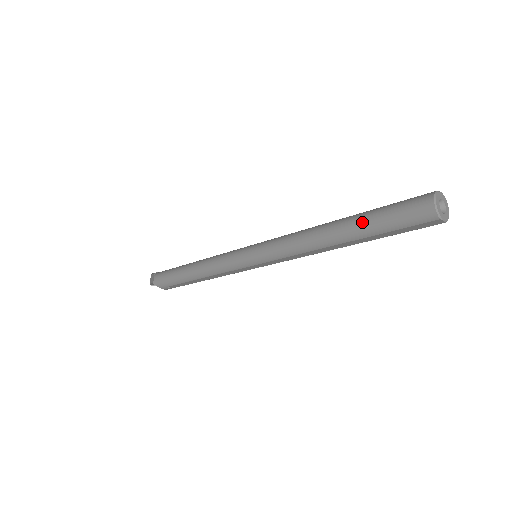
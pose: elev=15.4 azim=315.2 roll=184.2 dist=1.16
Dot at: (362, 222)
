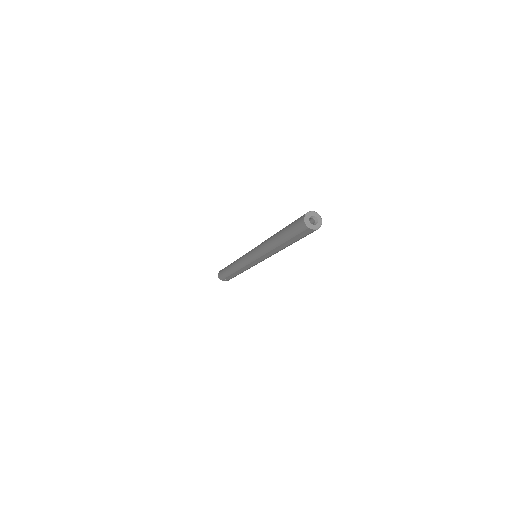
Dot at: (283, 231)
